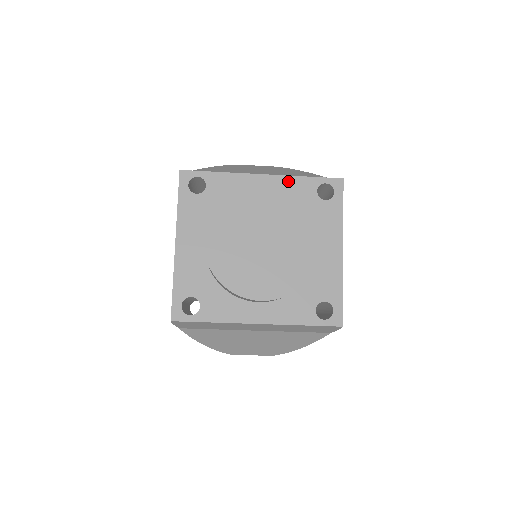
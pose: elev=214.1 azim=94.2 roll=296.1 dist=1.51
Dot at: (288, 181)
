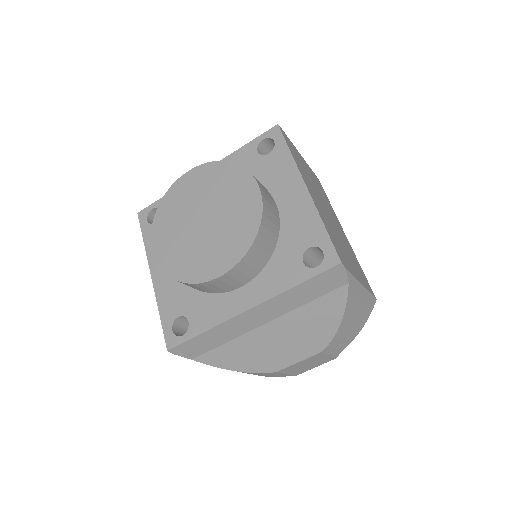
Dot at: occluded
